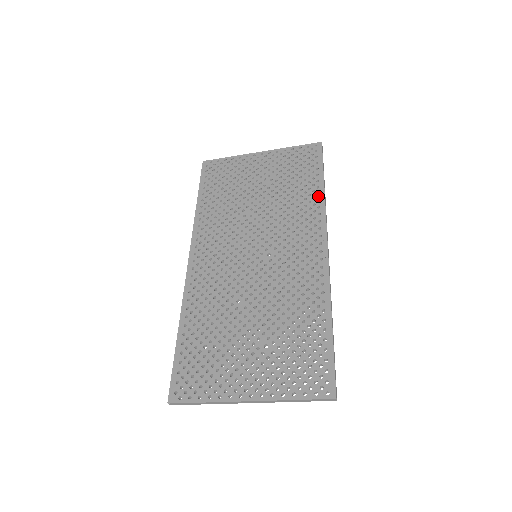
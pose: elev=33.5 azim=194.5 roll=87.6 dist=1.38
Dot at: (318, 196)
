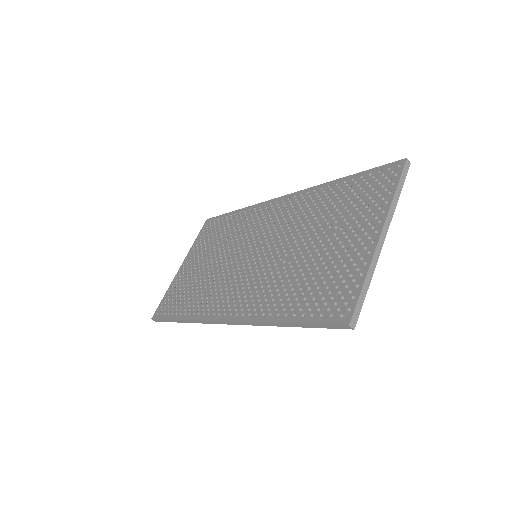
Dot at: (241, 212)
